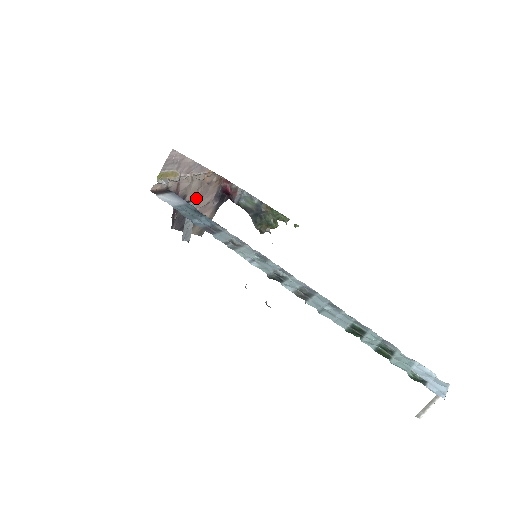
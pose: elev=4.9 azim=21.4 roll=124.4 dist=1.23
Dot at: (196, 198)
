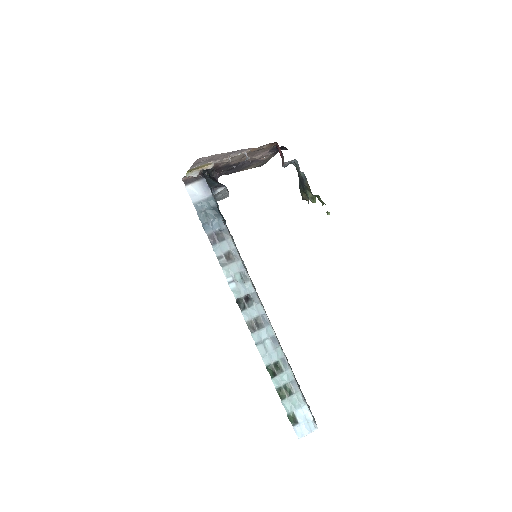
Dot at: (243, 159)
